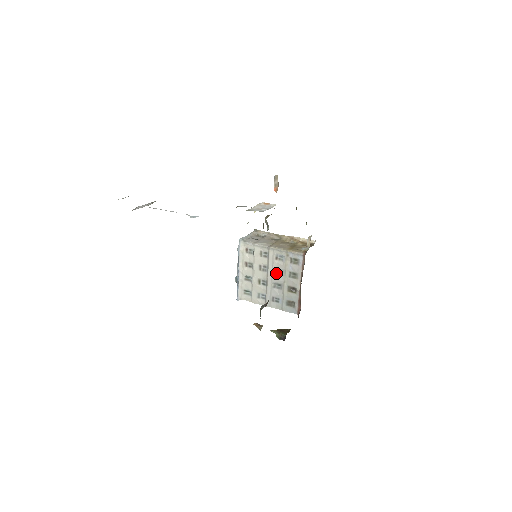
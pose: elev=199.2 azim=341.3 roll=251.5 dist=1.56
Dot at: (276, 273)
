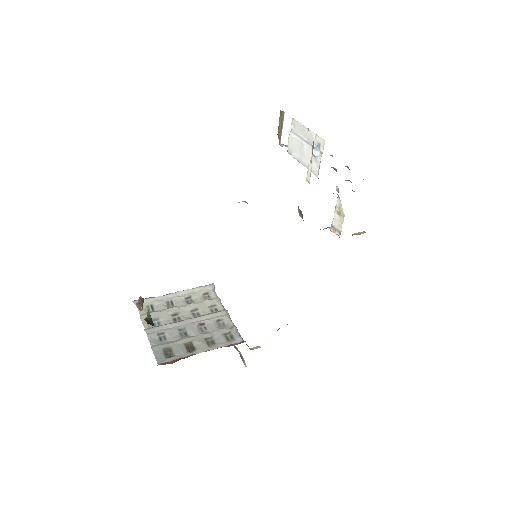
Dot at: (199, 326)
